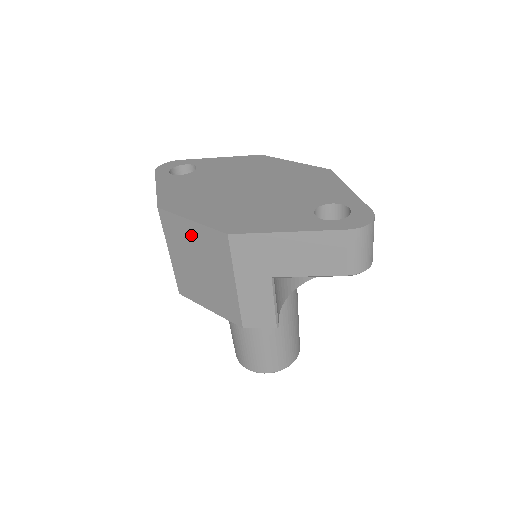
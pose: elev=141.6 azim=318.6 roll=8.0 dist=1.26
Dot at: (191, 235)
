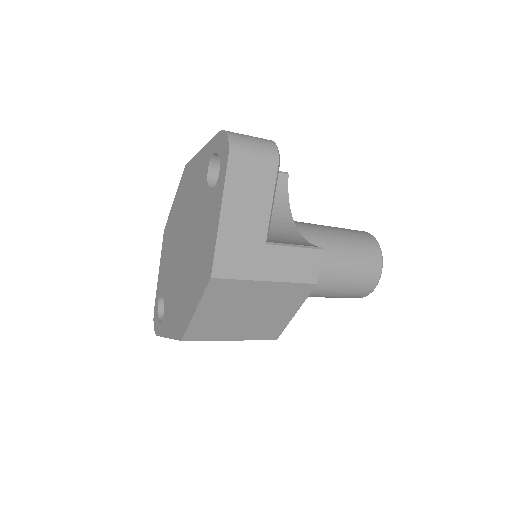
Dot at: (211, 314)
